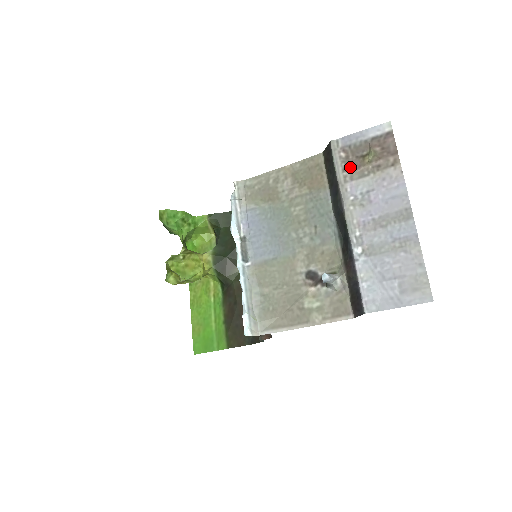
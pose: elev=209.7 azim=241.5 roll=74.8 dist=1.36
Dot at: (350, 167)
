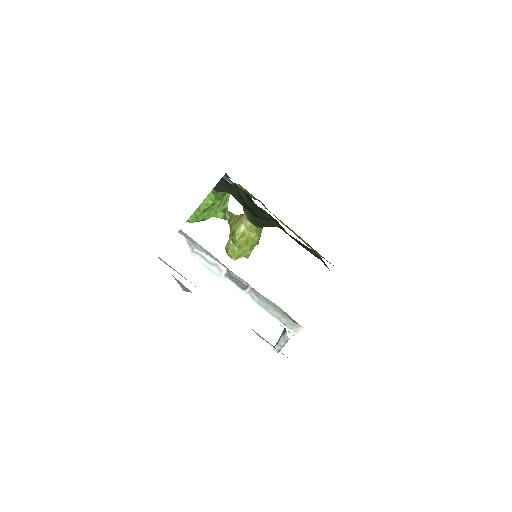
Dot at: occluded
